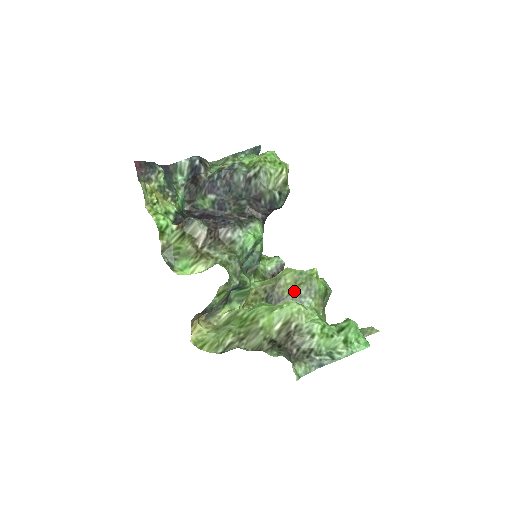
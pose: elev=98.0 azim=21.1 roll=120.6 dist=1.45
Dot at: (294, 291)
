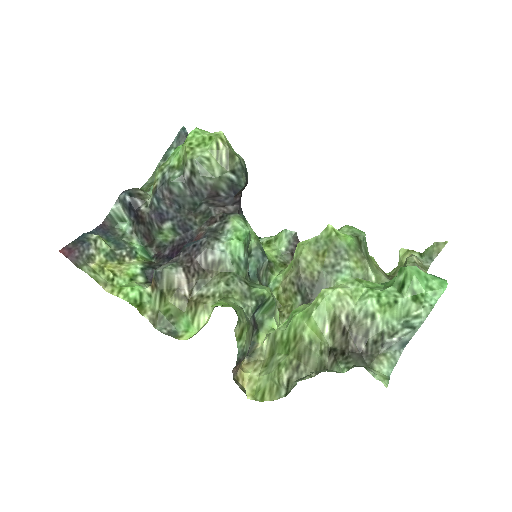
Dot at: (322, 265)
